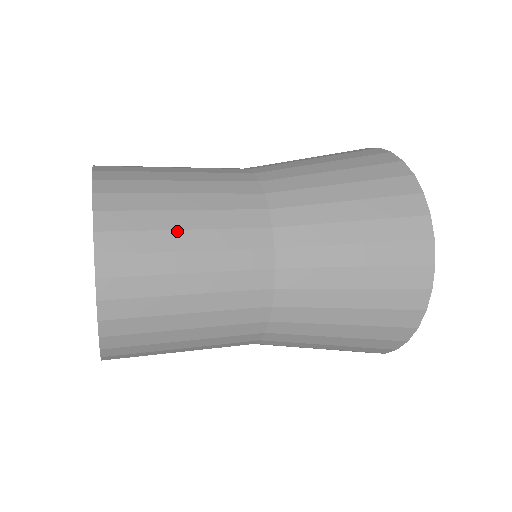
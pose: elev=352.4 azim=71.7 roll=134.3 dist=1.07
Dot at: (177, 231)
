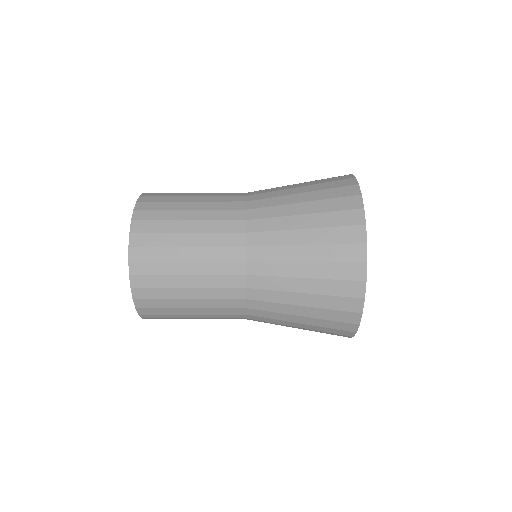
Dot at: (179, 262)
